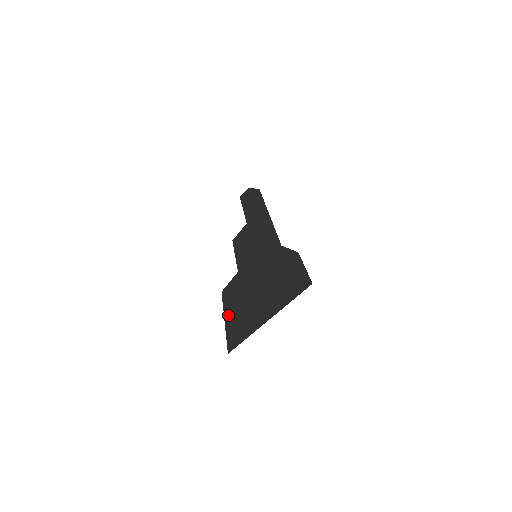
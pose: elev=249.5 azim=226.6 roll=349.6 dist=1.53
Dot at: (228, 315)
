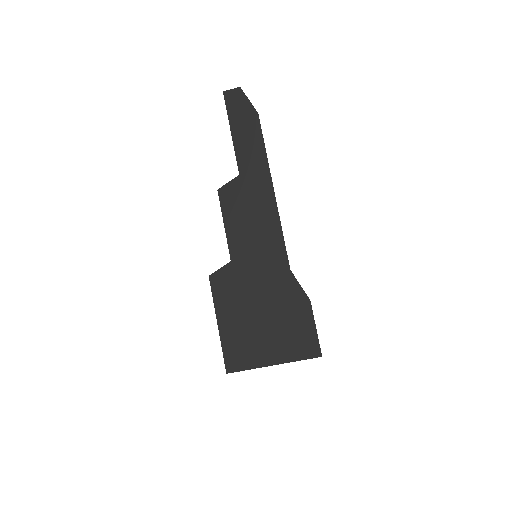
Dot at: (222, 322)
